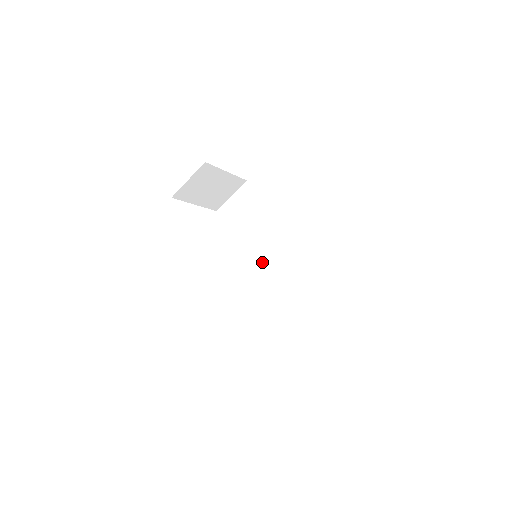
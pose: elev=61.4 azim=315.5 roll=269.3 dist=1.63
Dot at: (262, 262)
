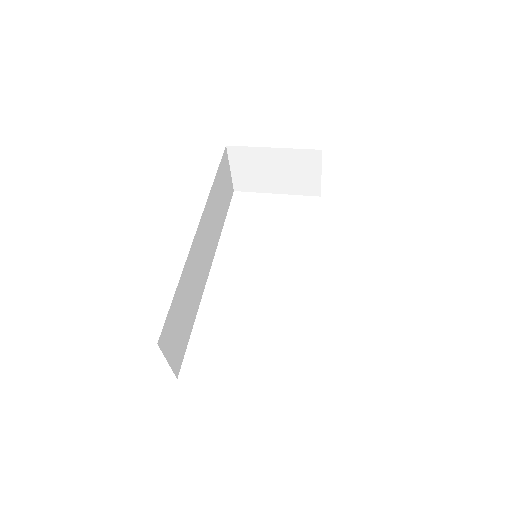
Dot at: occluded
